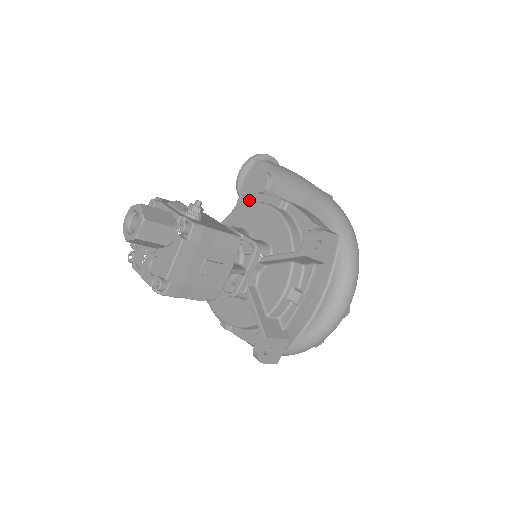
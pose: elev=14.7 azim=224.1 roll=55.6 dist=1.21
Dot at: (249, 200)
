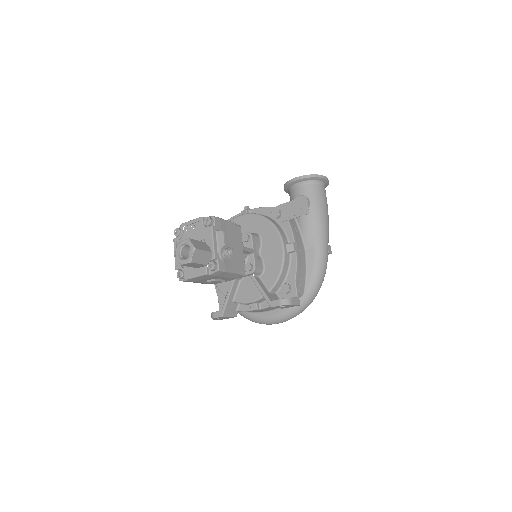
Dot at: (280, 217)
